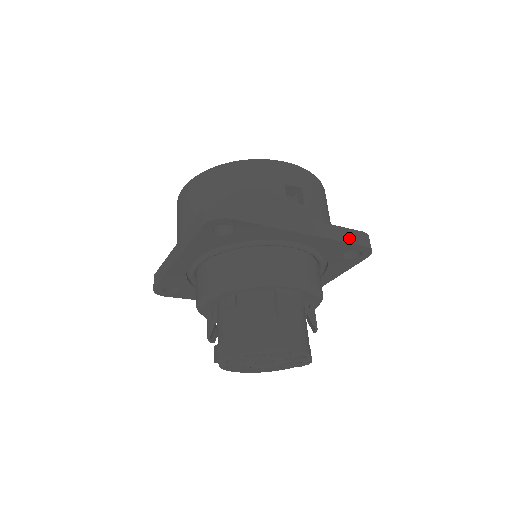
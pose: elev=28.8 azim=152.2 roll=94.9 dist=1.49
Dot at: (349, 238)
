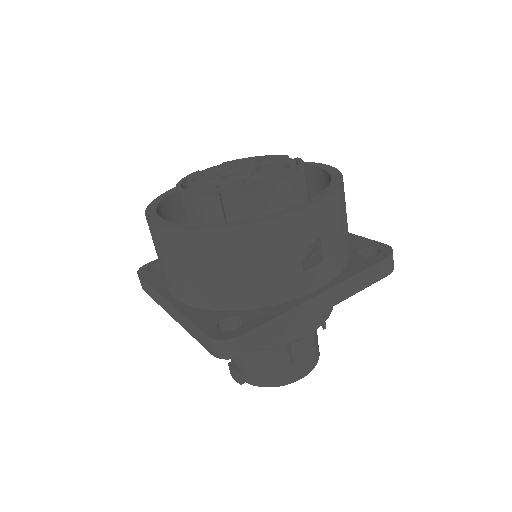
Dot at: (372, 278)
